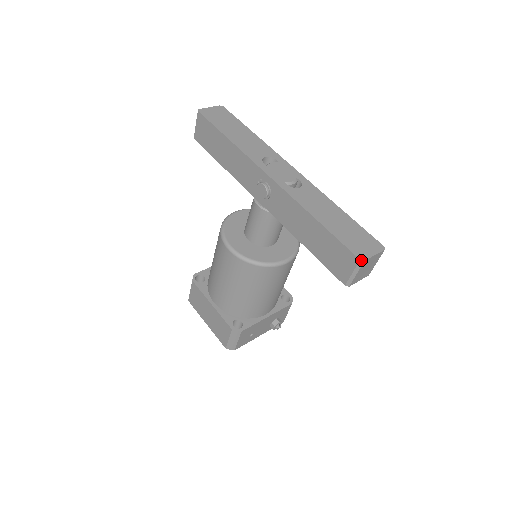
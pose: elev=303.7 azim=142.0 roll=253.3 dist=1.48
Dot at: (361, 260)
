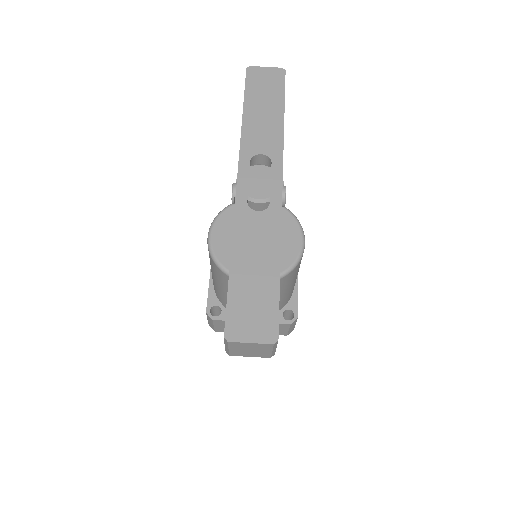
Dot at: (225, 338)
